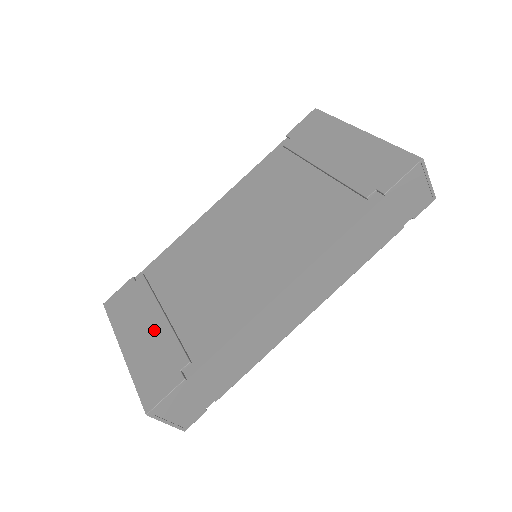
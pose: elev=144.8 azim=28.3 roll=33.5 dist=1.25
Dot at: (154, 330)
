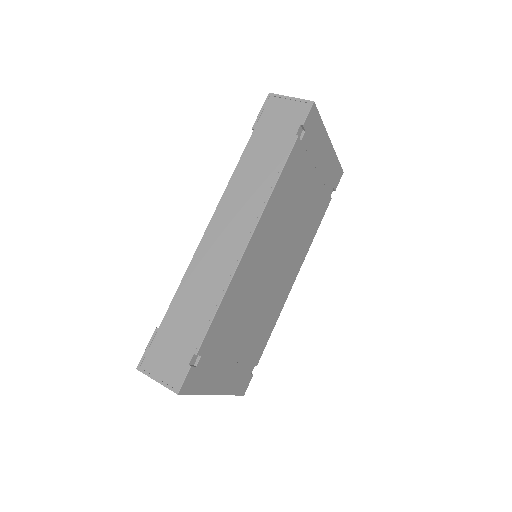
Dot at: occluded
